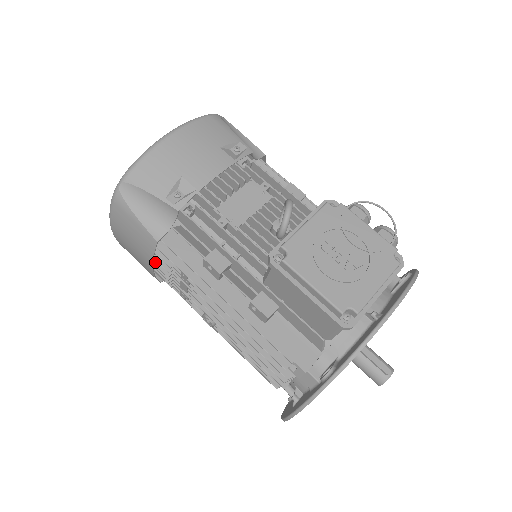
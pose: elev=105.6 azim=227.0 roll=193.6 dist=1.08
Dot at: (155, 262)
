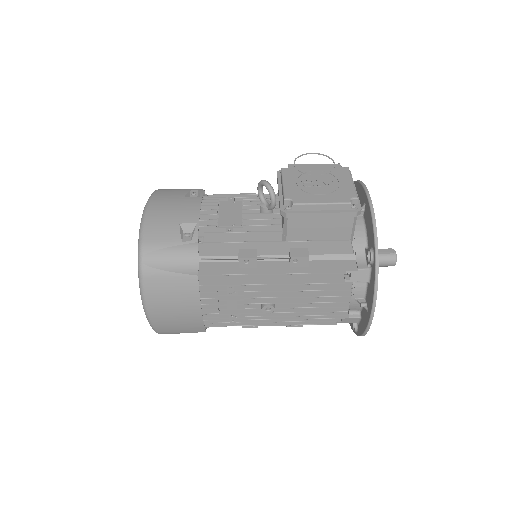
Dot at: (200, 303)
